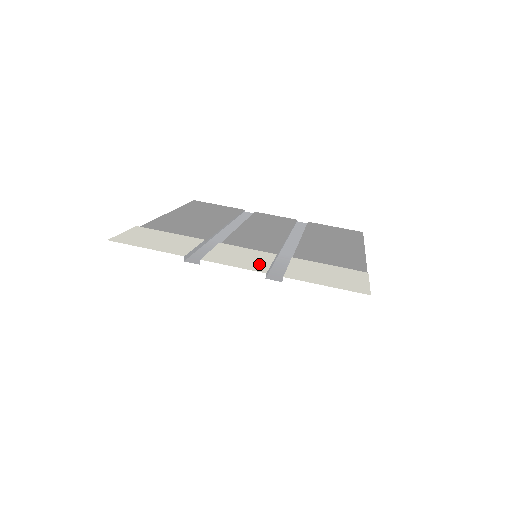
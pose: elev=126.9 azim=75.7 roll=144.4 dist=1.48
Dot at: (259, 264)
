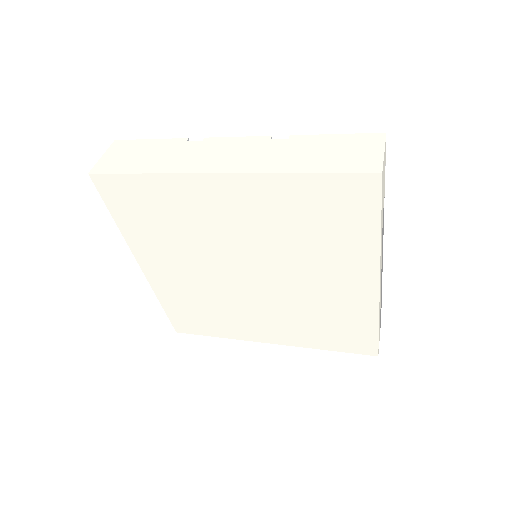
Dot at: occluded
